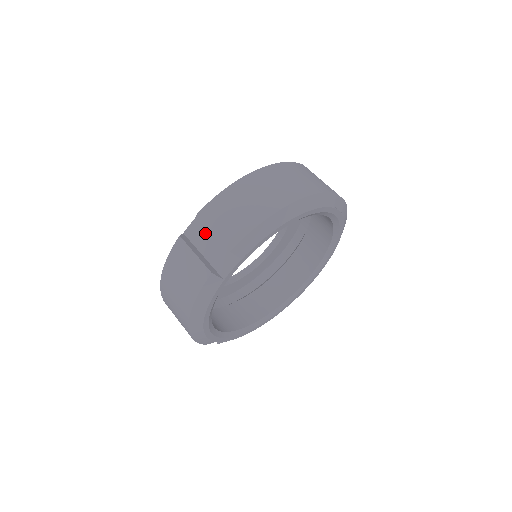
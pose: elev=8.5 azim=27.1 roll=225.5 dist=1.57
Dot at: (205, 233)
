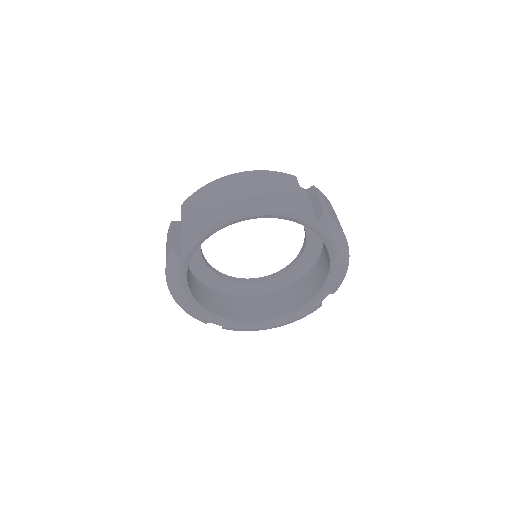
Dot at: occluded
